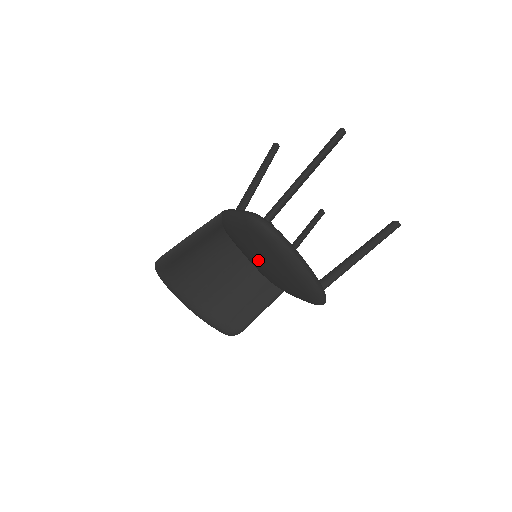
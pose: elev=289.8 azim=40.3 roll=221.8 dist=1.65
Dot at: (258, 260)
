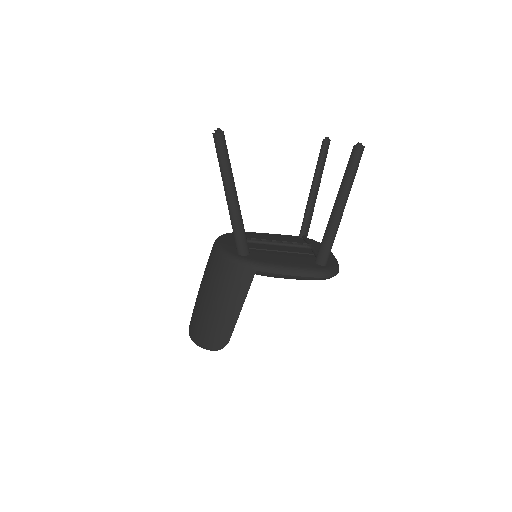
Dot at: occluded
